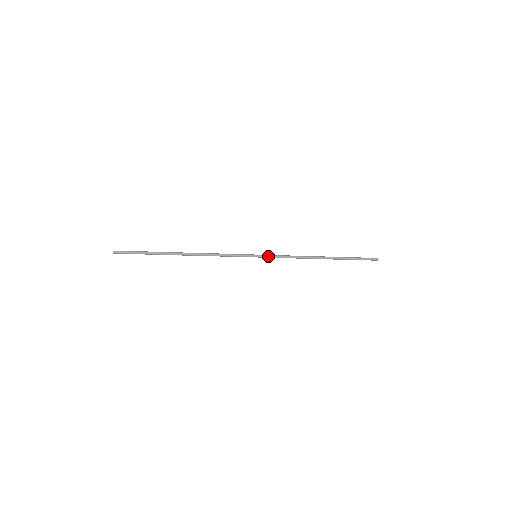
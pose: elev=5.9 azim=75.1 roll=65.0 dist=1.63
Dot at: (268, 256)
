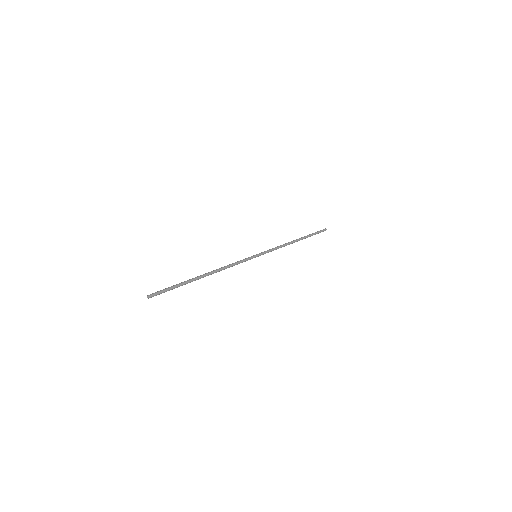
Dot at: (264, 253)
